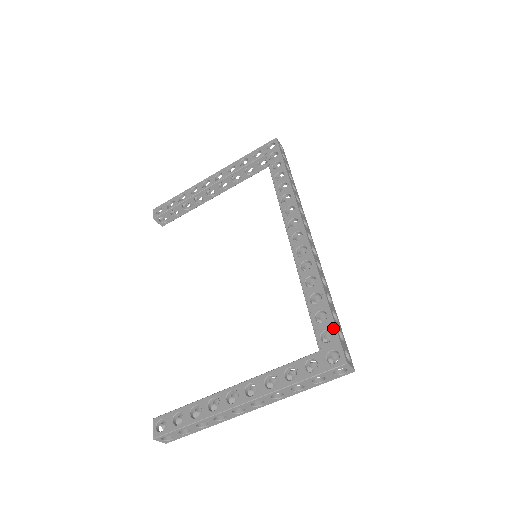
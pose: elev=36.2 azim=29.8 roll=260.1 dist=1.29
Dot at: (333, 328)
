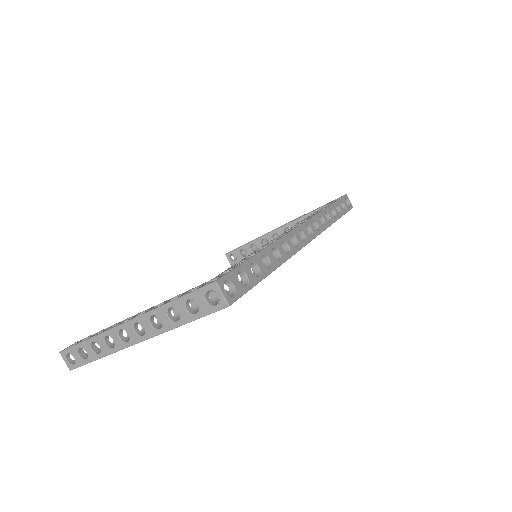
Dot at: (238, 265)
